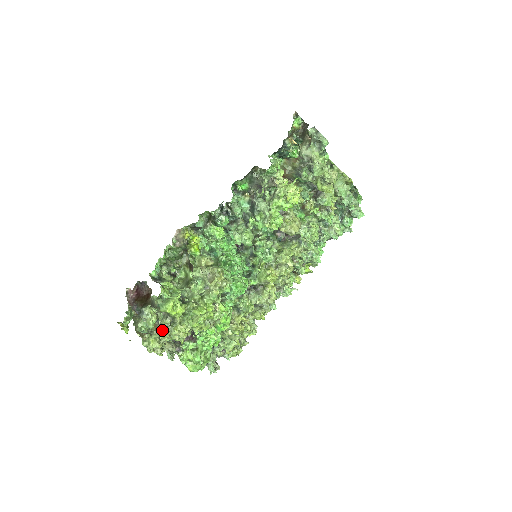
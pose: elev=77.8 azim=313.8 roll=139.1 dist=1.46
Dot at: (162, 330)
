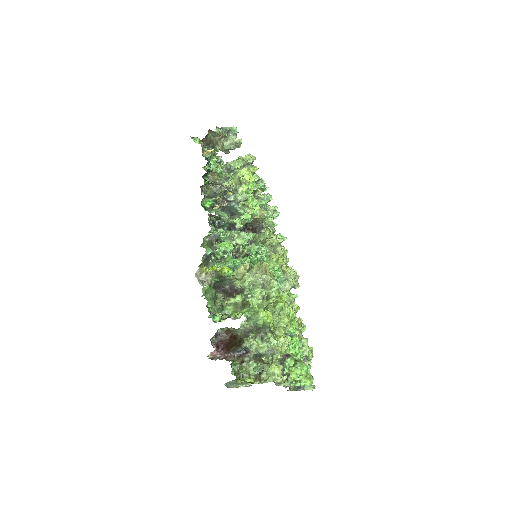
Dot at: (275, 343)
